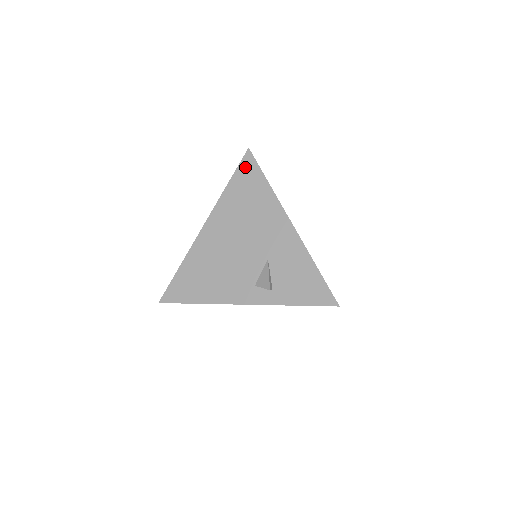
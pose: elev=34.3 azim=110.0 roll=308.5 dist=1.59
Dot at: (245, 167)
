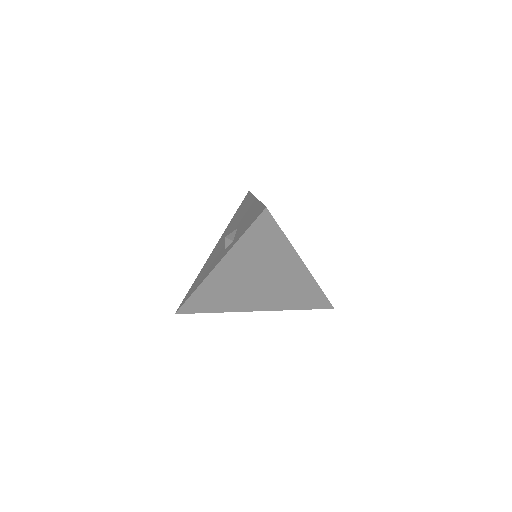
Dot at: occluded
